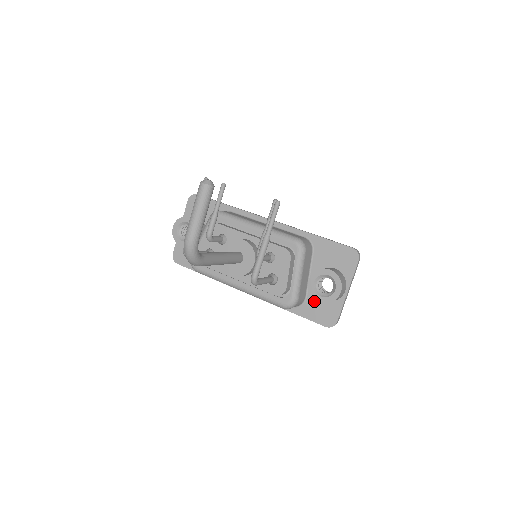
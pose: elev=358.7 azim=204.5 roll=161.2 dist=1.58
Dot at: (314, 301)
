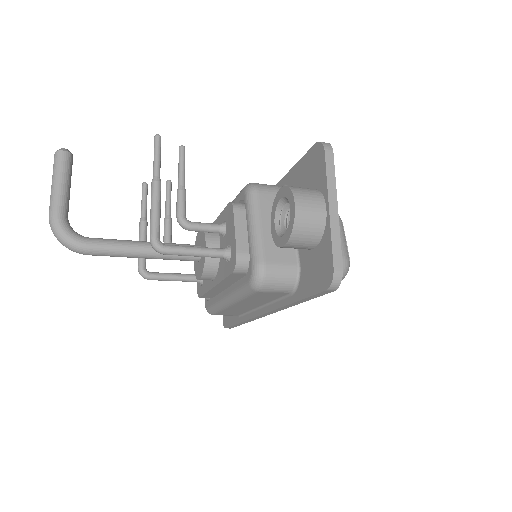
Dot at: (306, 261)
